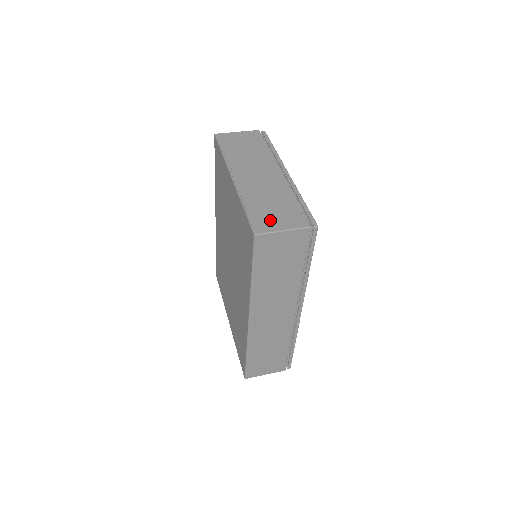
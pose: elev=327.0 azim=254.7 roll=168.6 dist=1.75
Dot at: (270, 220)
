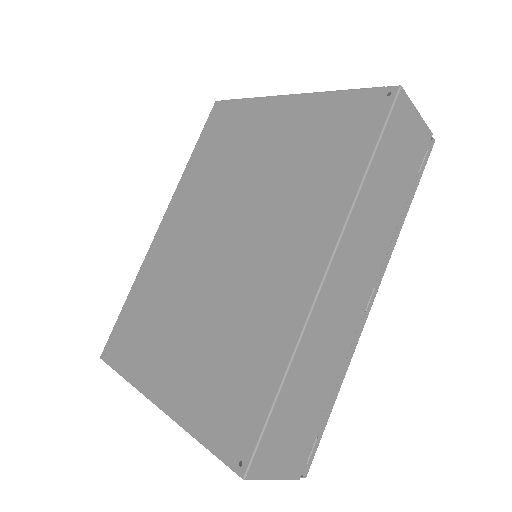
Dot at: occluded
